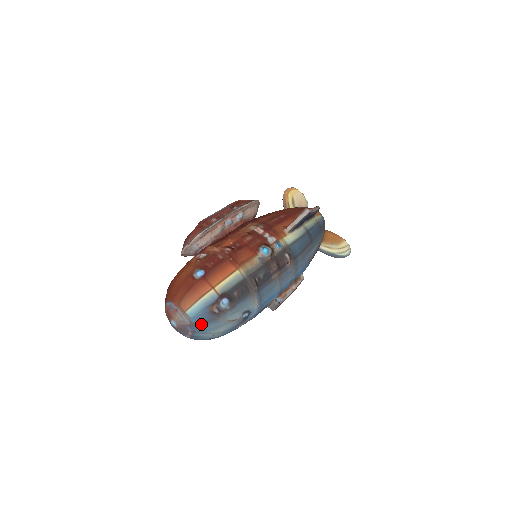
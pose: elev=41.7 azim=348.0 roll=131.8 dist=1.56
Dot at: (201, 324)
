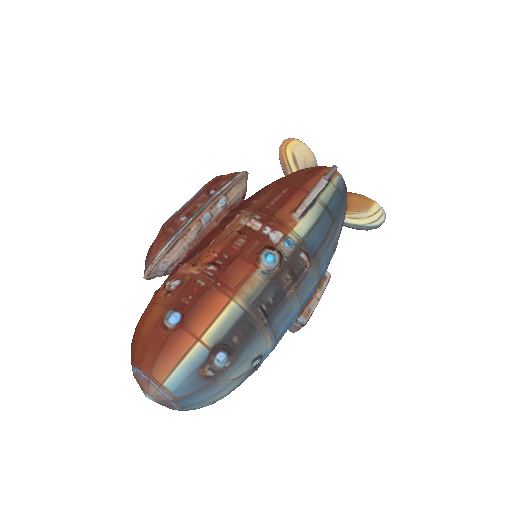
Dot at: (190, 396)
